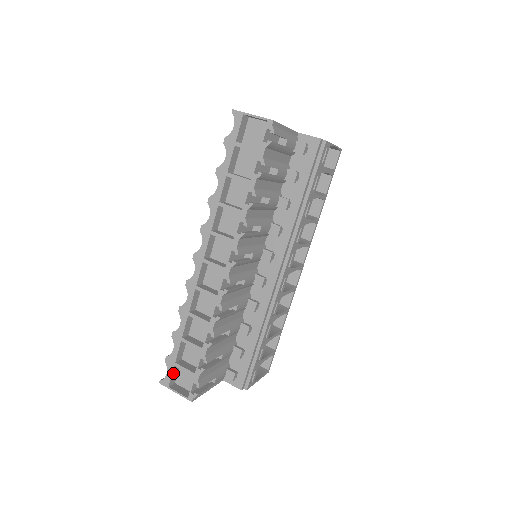
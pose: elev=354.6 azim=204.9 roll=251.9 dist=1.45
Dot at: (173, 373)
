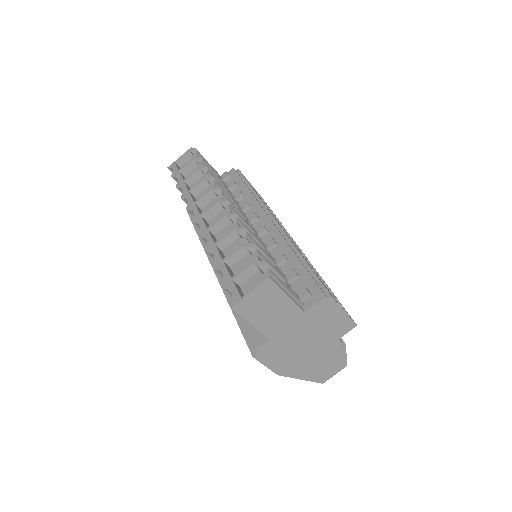
Dot at: (237, 289)
